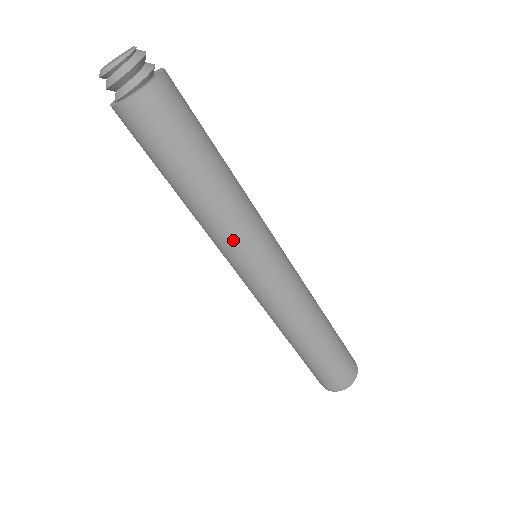
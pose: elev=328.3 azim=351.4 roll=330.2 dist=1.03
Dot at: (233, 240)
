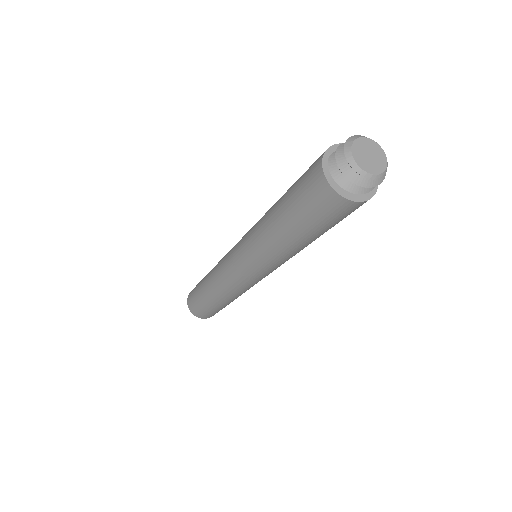
Dot at: (262, 261)
